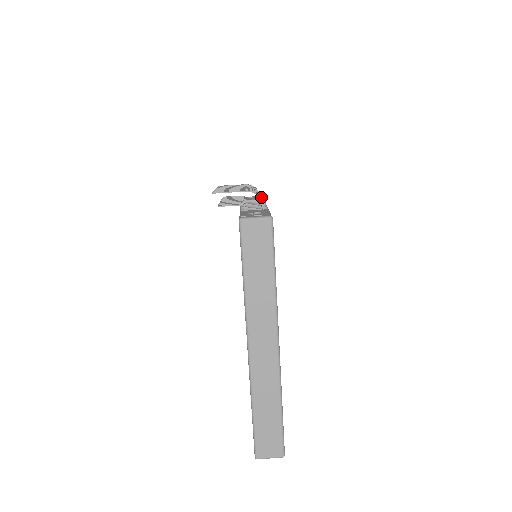
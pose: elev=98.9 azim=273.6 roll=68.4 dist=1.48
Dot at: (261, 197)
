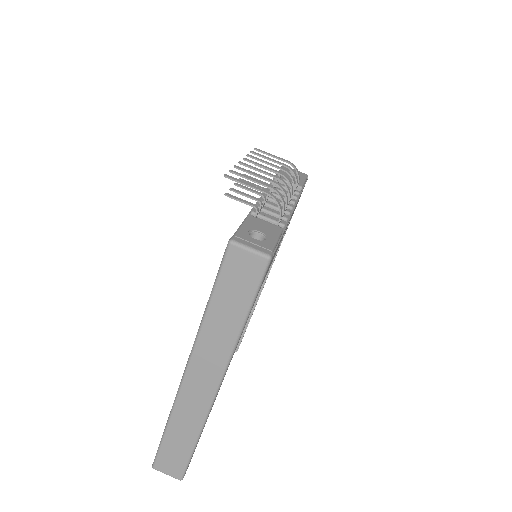
Dot at: (302, 180)
